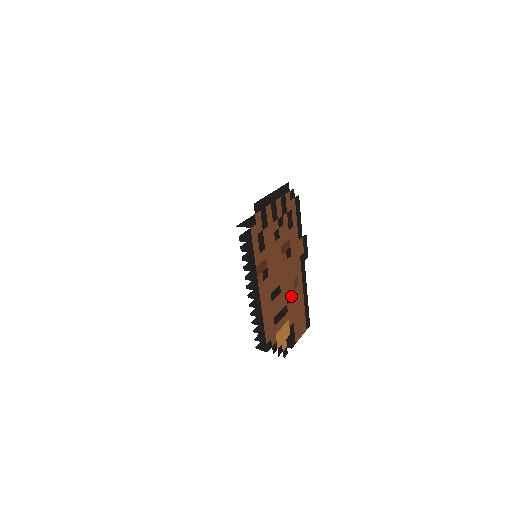
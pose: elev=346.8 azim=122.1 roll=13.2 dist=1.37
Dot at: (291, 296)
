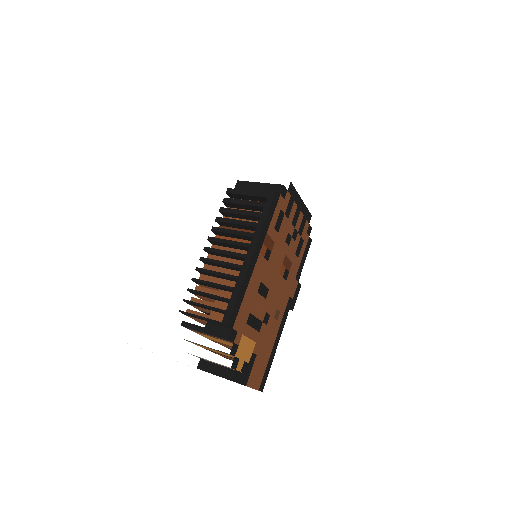
Dot at: (268, 321)
